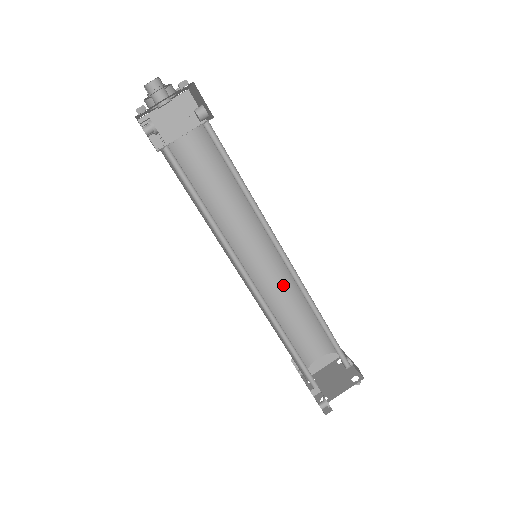
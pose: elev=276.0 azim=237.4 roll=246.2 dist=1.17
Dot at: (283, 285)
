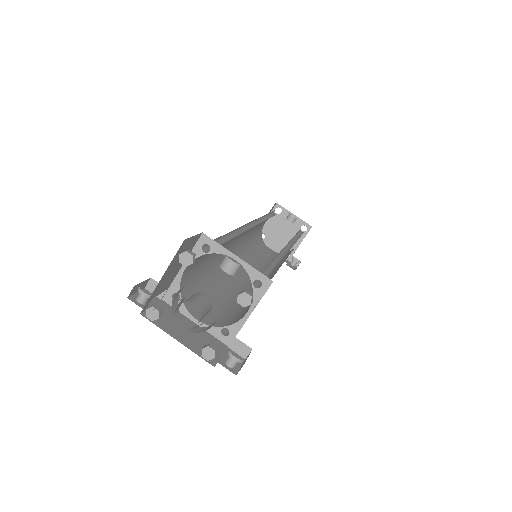
Dot at: occluded
